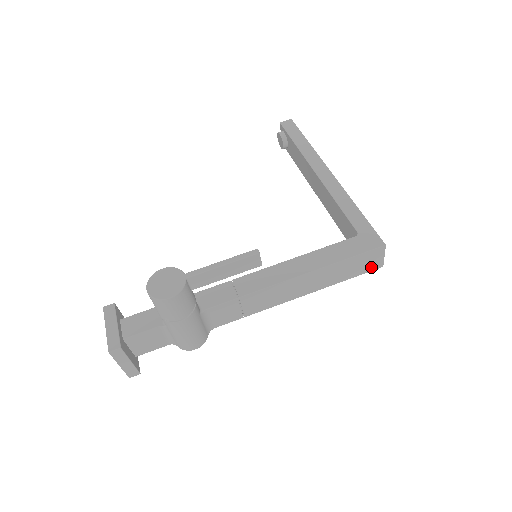
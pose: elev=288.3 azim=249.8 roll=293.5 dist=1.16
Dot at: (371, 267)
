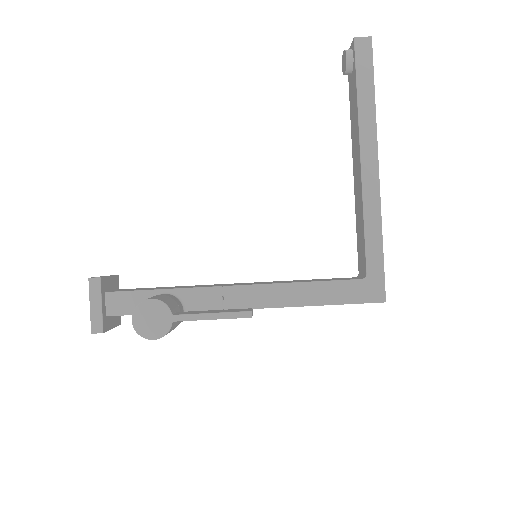
Dot at: occluded
